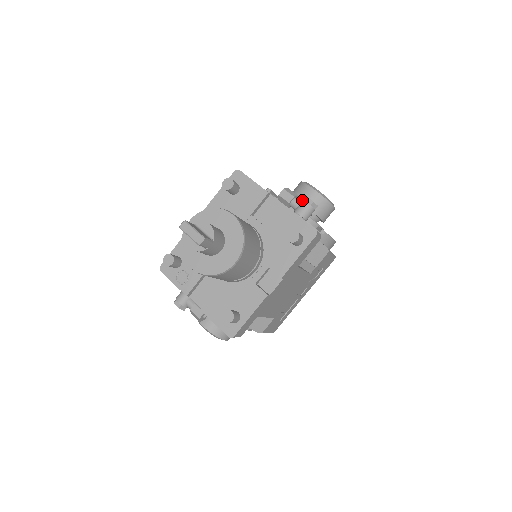
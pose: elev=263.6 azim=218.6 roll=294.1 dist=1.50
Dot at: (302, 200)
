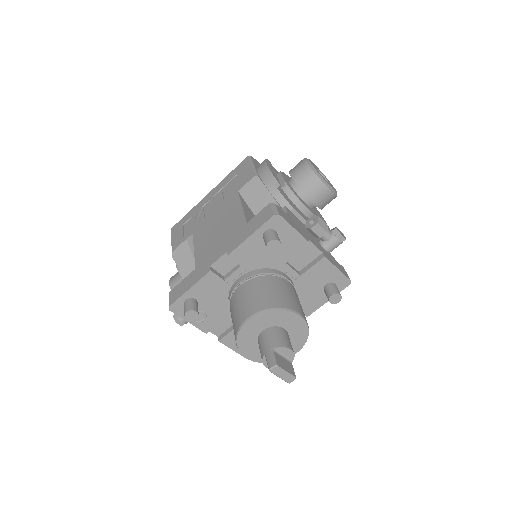
Dot at: (333, 234)
